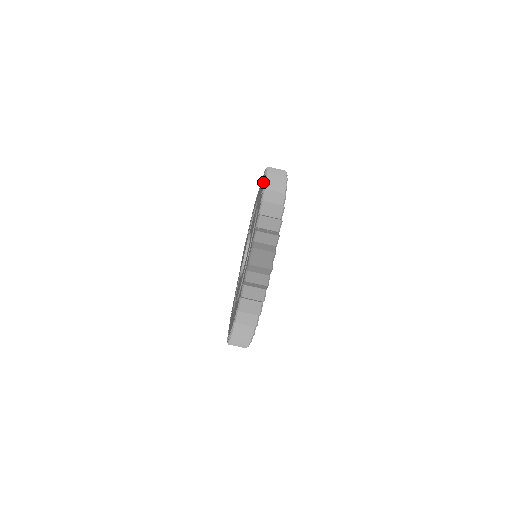
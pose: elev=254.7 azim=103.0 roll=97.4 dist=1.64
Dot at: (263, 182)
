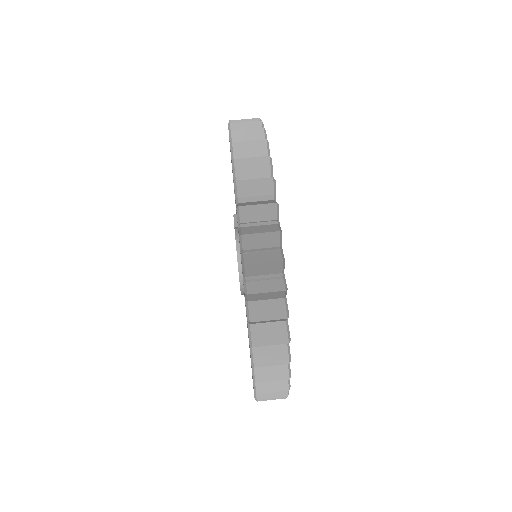
Dot at: occluded
